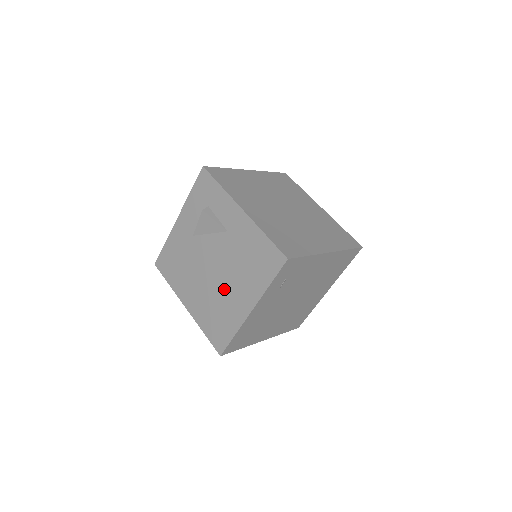
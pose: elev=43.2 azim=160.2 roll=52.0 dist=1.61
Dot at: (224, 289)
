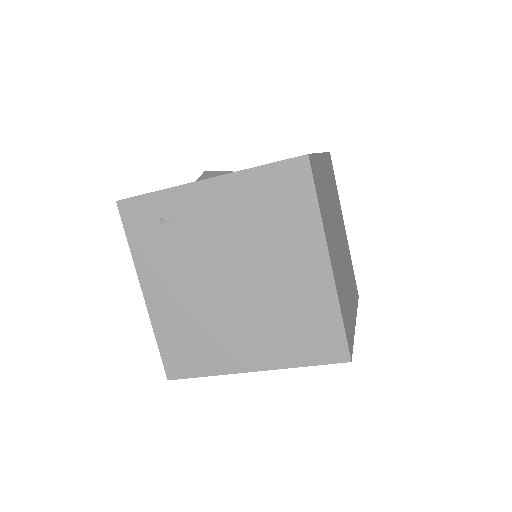
Dot at: occluded
